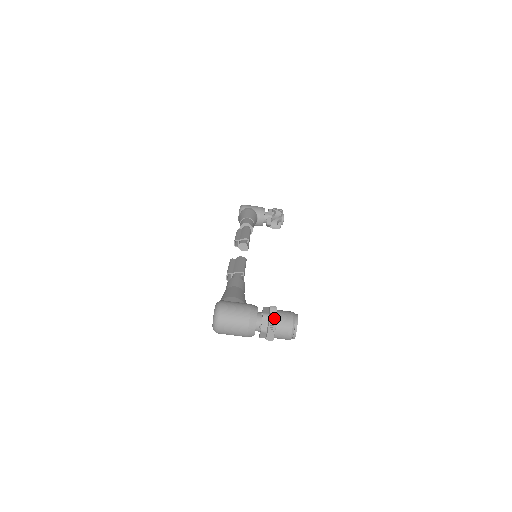
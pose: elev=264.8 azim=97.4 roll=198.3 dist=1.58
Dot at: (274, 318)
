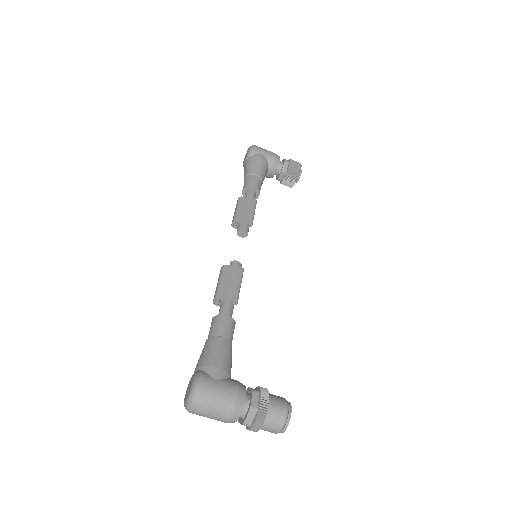
Dot at: (263, 416)
